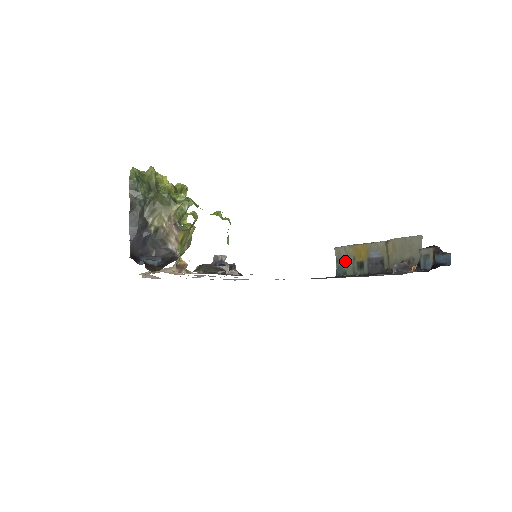
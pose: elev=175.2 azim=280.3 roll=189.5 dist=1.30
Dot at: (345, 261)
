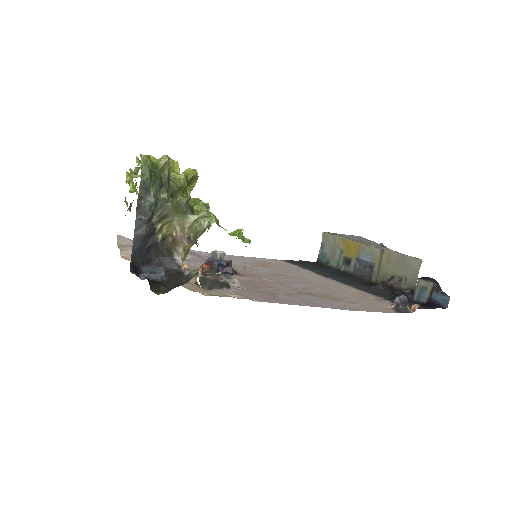
Dot at: (331, 250)
